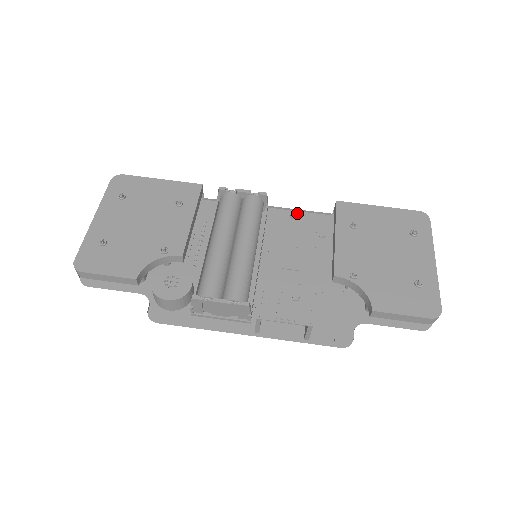
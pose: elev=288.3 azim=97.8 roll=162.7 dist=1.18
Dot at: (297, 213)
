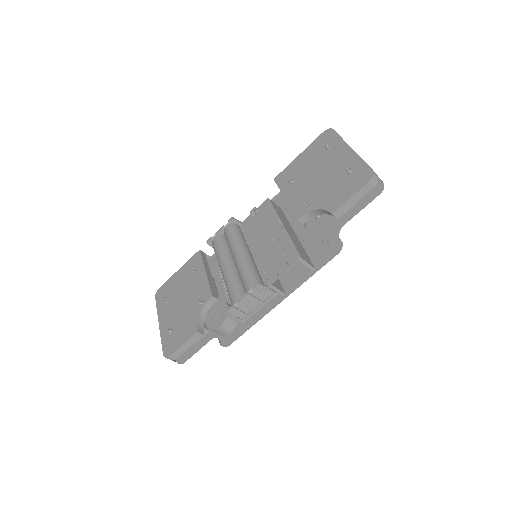
Dot at: (253, 209)
